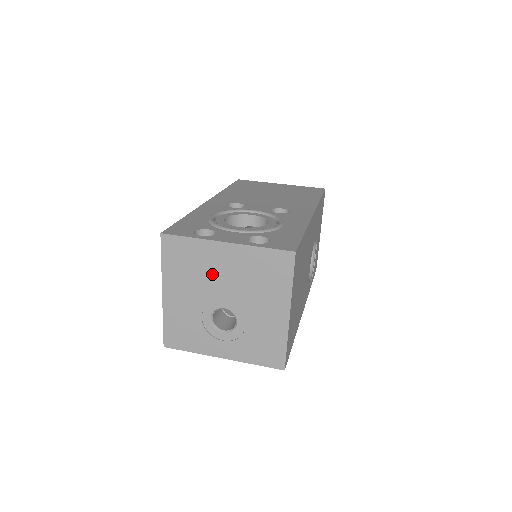
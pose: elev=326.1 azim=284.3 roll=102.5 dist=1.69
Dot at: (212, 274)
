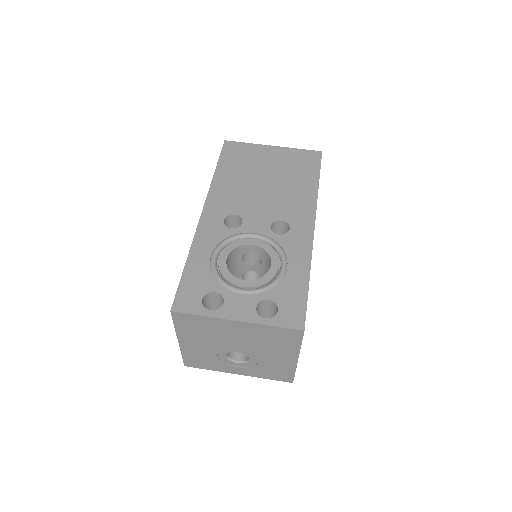
Dot at: (225, 336)
